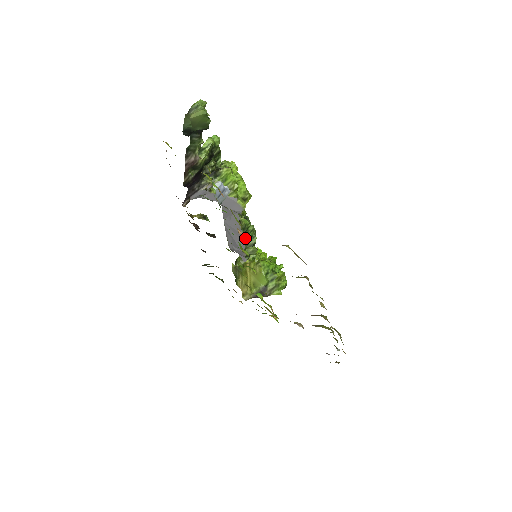
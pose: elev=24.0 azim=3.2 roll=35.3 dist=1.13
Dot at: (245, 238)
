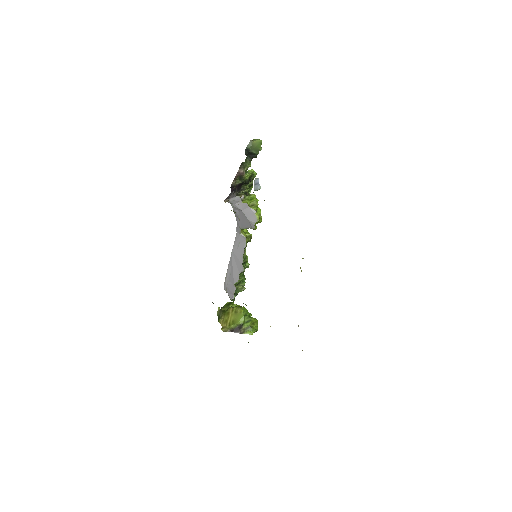
Dot at: (242, 268)
